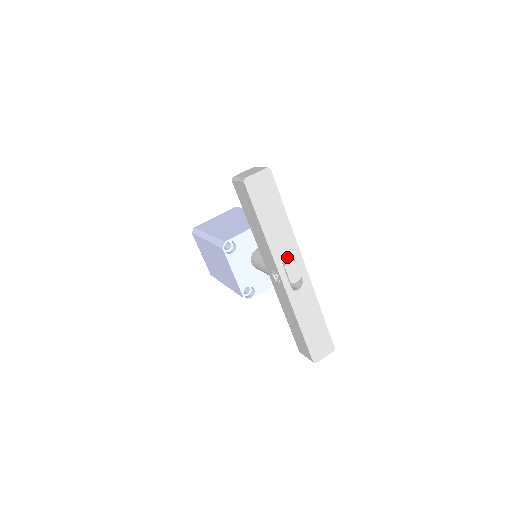
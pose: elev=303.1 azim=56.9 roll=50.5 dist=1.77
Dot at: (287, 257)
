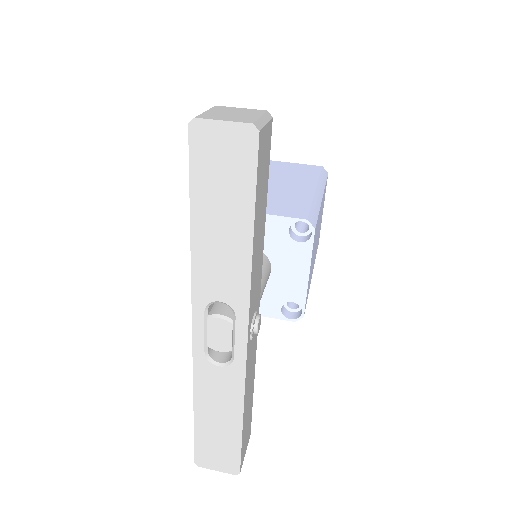
Dot at: occluded
